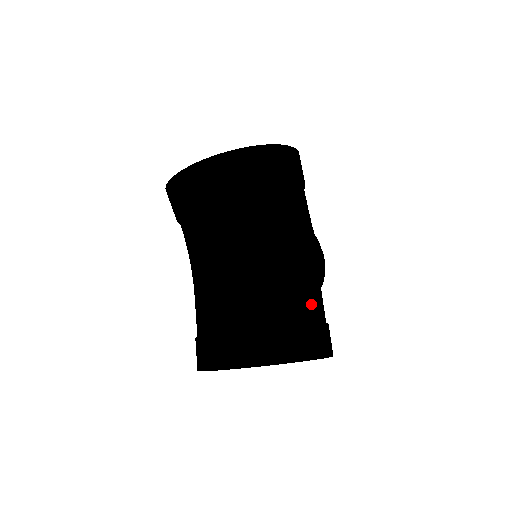
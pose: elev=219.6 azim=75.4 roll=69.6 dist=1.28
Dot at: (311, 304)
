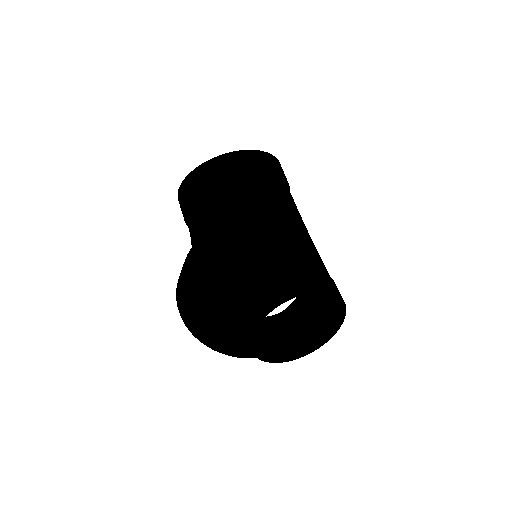
Dot at: (286, 225)
